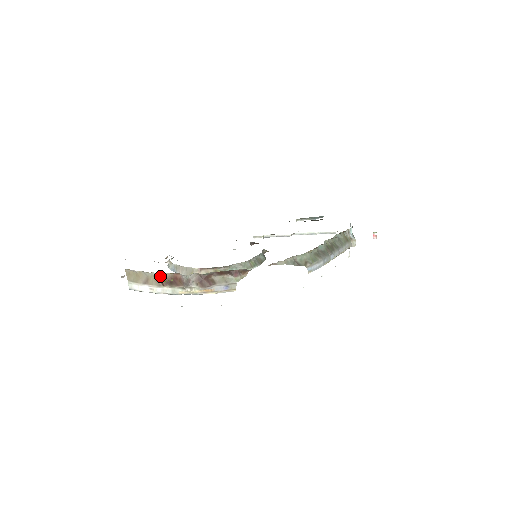
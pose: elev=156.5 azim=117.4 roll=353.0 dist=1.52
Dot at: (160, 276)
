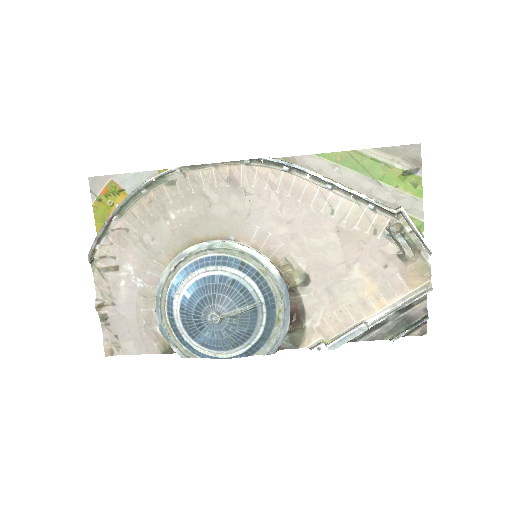
Dot at: occluded
